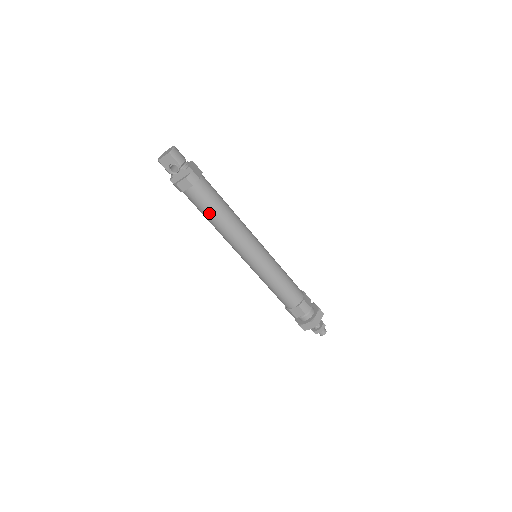
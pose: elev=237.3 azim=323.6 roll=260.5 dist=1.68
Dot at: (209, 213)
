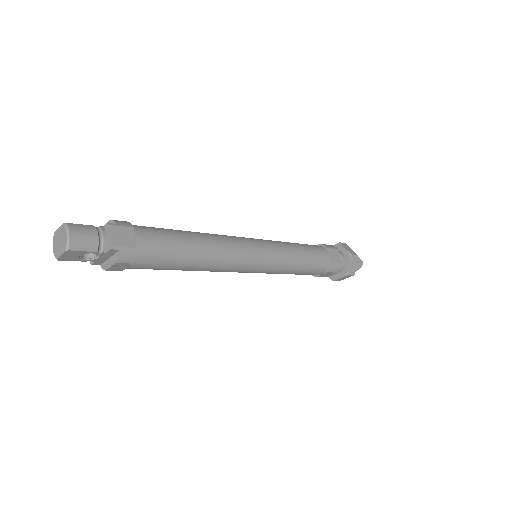
Dot at: (174, 269)
